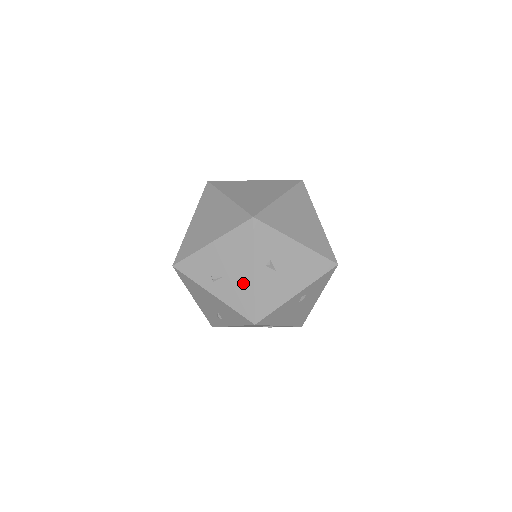
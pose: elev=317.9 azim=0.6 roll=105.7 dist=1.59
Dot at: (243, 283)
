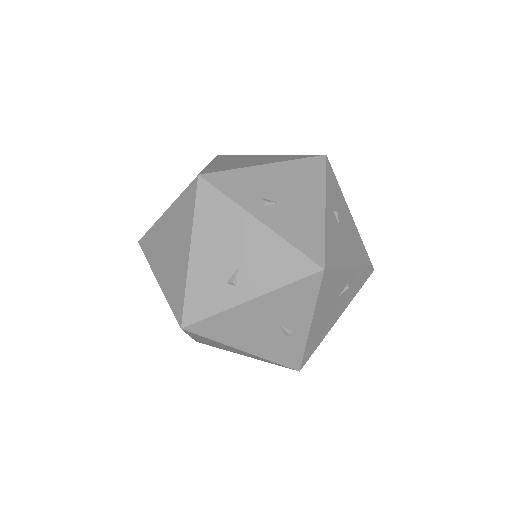
Dot at: (263, 246)
